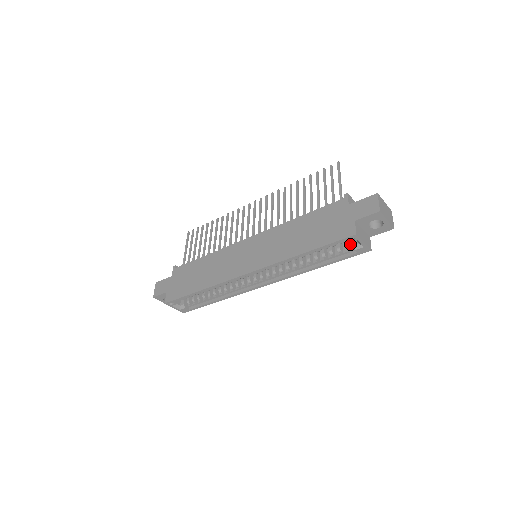
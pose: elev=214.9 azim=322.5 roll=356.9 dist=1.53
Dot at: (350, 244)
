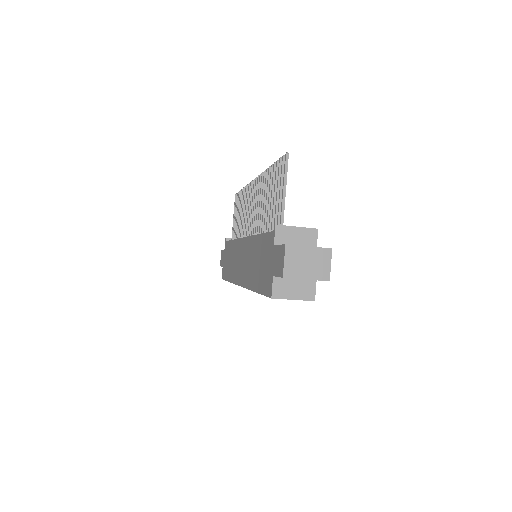
Dot at: occluded
